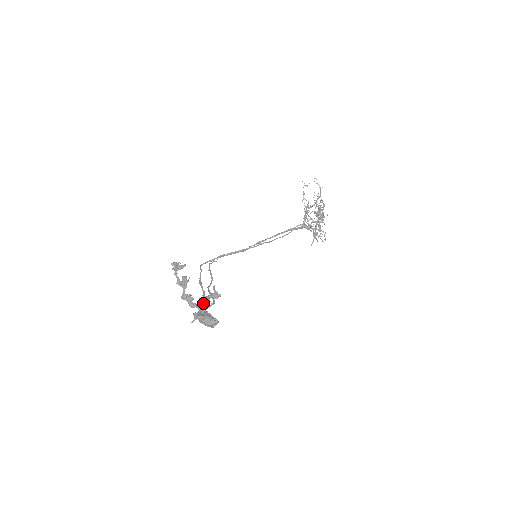
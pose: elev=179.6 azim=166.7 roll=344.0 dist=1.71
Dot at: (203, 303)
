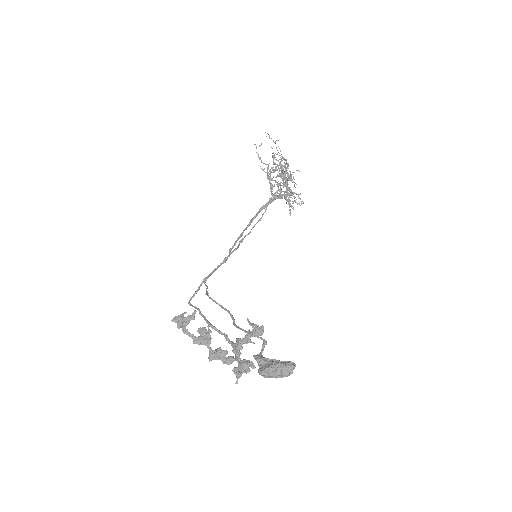
Dot at: occluded
